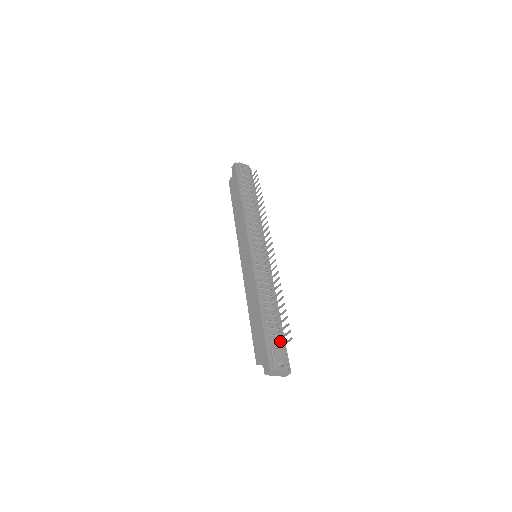
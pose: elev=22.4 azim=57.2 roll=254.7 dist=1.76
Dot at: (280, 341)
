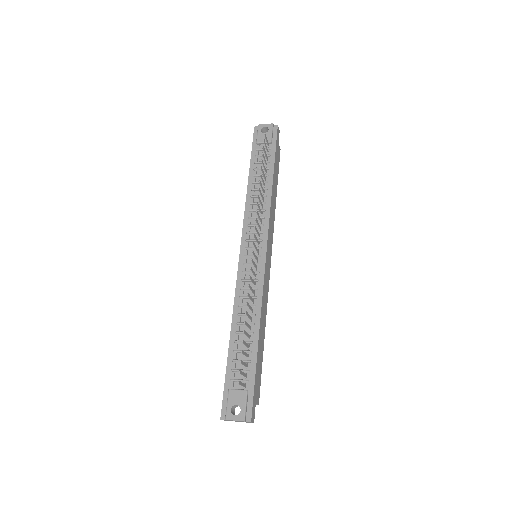
Dot at: (247, 378)
